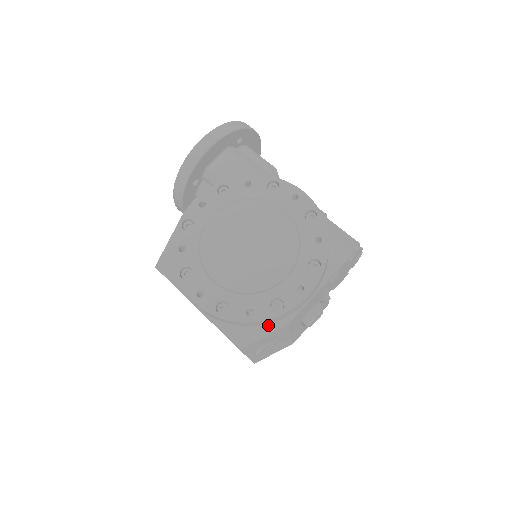
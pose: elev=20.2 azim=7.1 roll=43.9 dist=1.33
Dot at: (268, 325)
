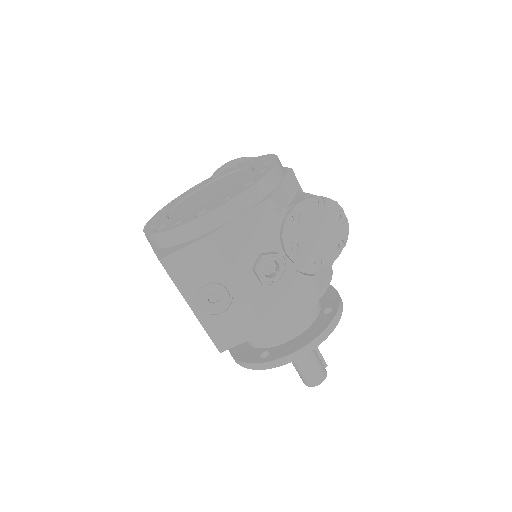
Dot at: (194, 239)
